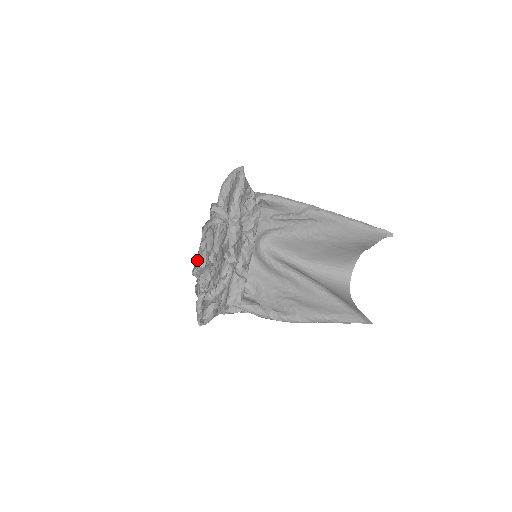
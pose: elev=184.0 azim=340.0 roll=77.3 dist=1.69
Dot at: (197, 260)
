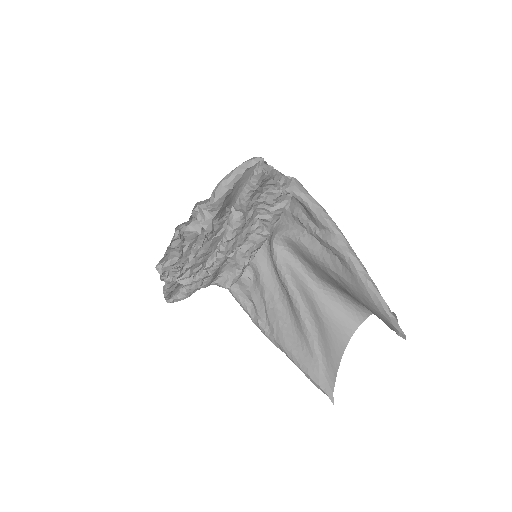
Dot at: (167, 254)
